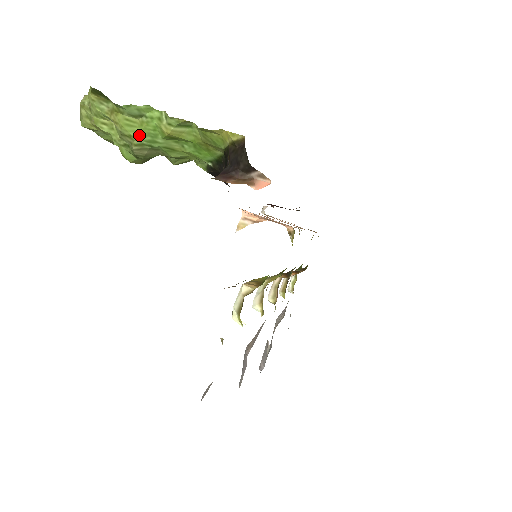
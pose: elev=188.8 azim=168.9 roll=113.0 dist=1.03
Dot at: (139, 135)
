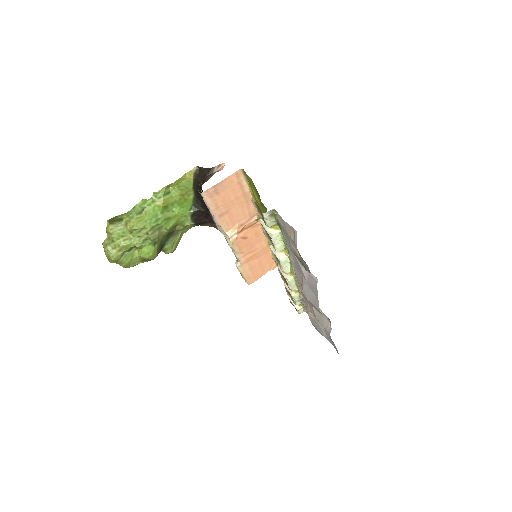
Dot at: (148, 222)
